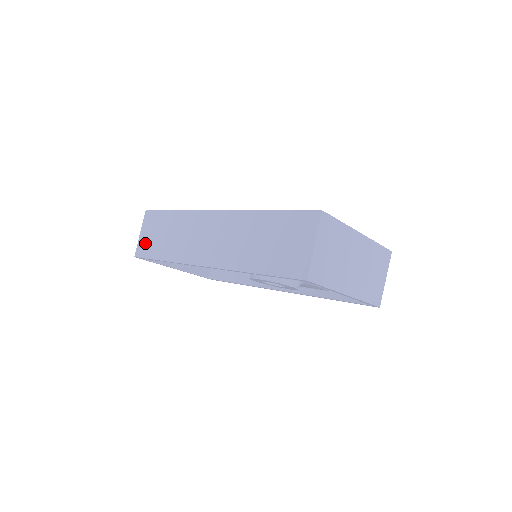
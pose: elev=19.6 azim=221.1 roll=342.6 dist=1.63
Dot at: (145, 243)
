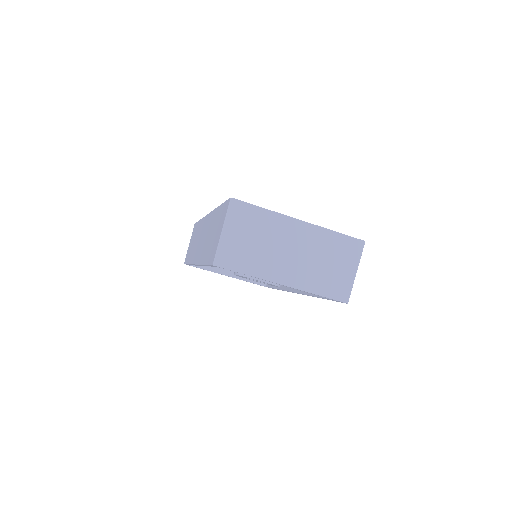
Dot at: (188, 251)
